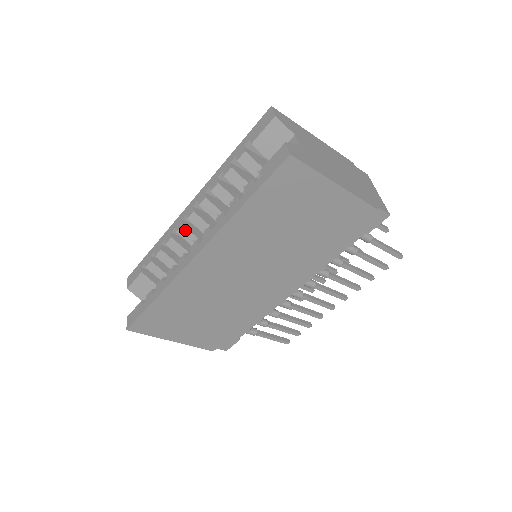
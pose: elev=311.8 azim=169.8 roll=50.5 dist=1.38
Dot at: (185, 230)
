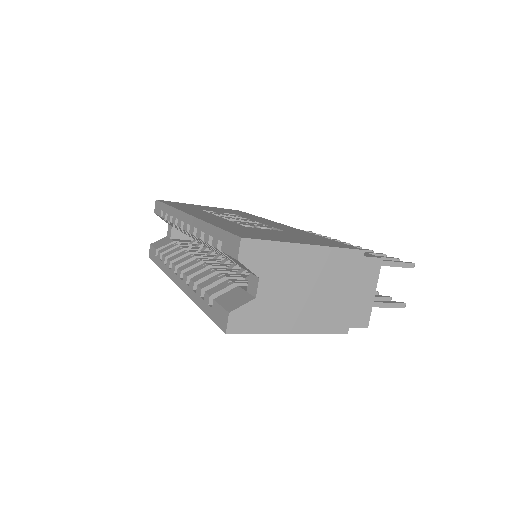
Dot at: (184, 231)
